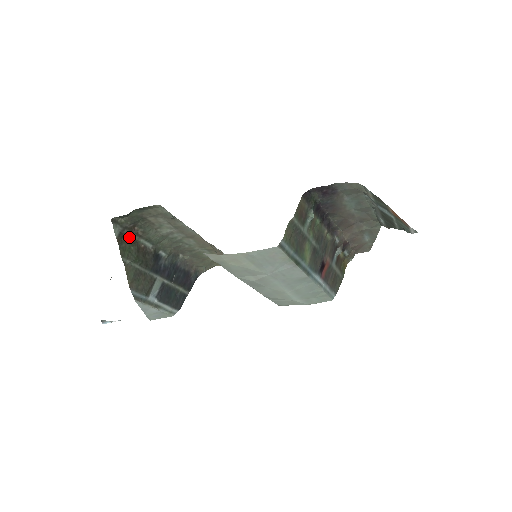
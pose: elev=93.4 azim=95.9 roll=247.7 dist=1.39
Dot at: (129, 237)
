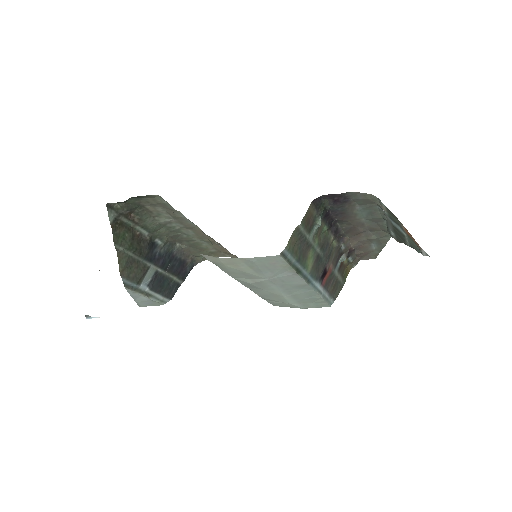
Dot at: (124, 223)
